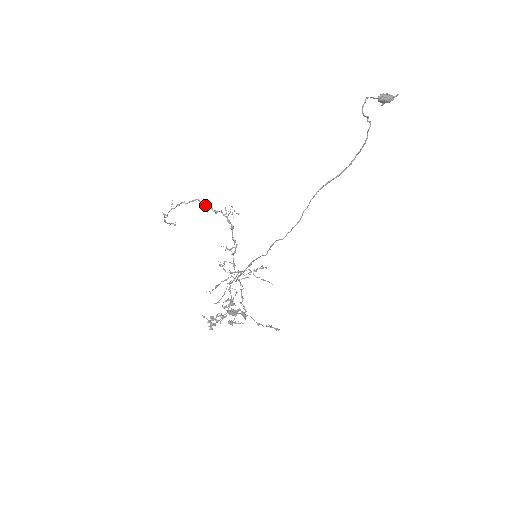
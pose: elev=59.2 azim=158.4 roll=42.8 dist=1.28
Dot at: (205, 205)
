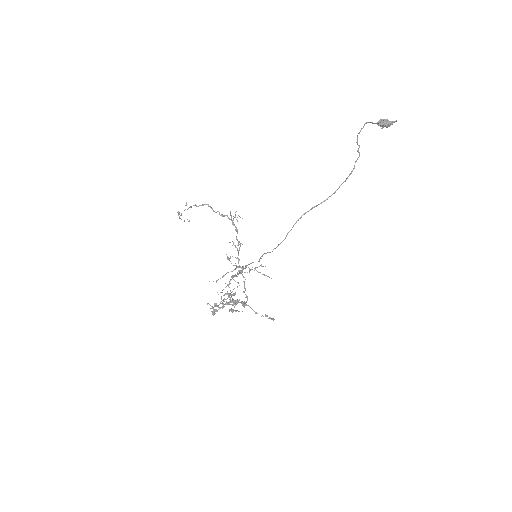
Dot at: (213, 210)
